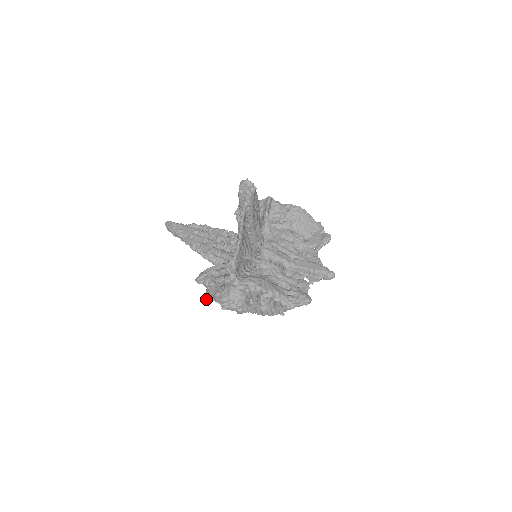
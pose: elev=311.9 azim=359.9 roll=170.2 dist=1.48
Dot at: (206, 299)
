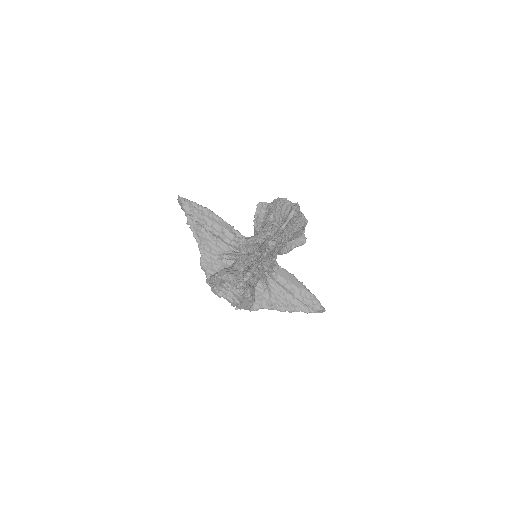
Dot at: occluded
